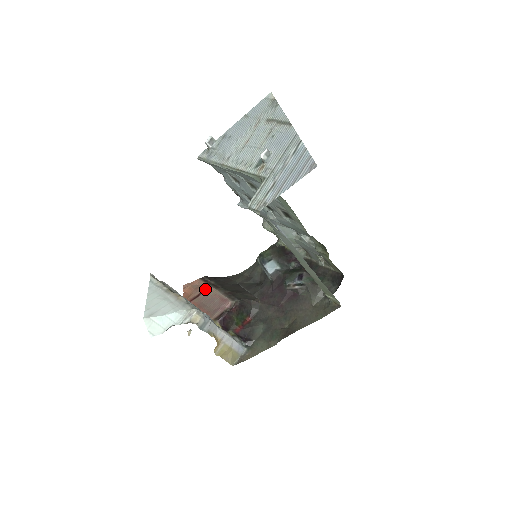
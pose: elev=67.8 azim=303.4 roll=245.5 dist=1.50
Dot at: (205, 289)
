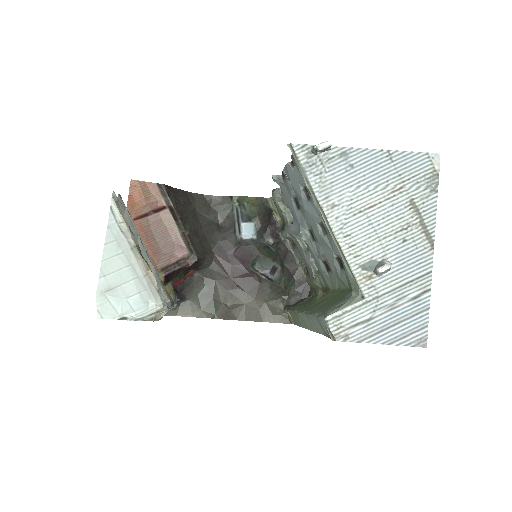
Dot at: (159, 208)
